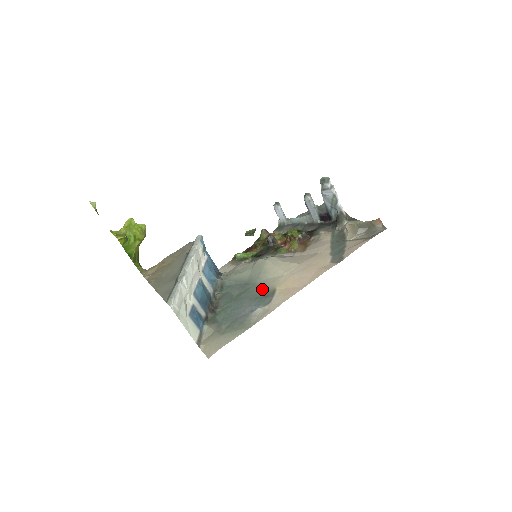
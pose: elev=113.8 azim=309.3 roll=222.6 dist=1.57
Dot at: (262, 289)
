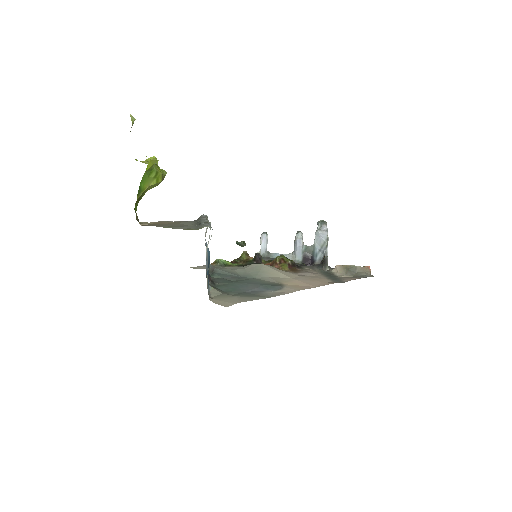
Dot at: (266, 281)
